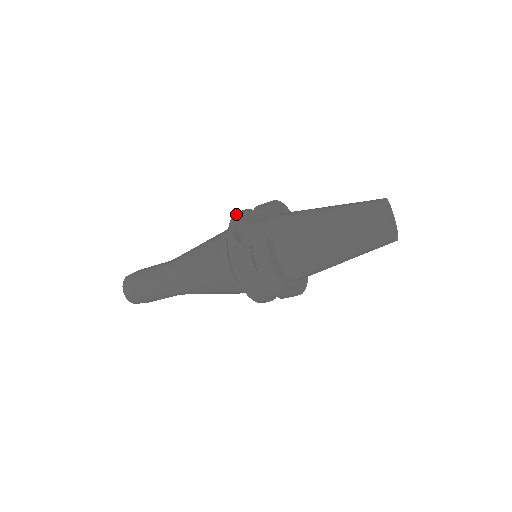
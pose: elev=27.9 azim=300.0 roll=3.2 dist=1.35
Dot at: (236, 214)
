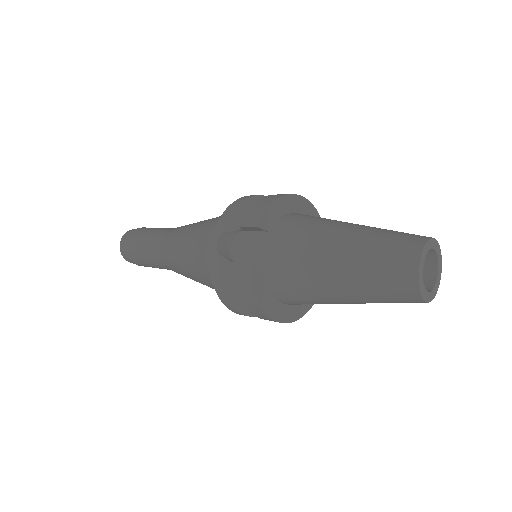
Dot at: (228, 210)
